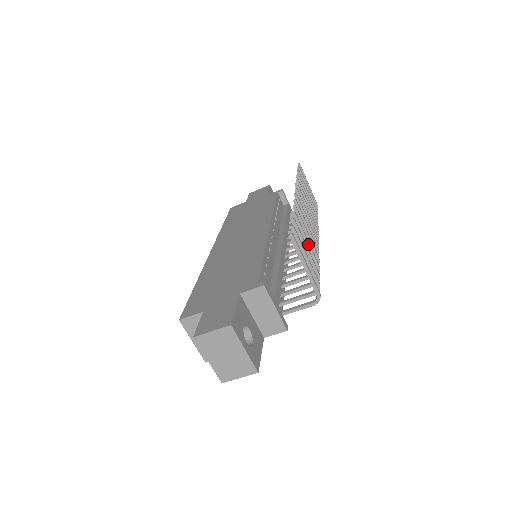
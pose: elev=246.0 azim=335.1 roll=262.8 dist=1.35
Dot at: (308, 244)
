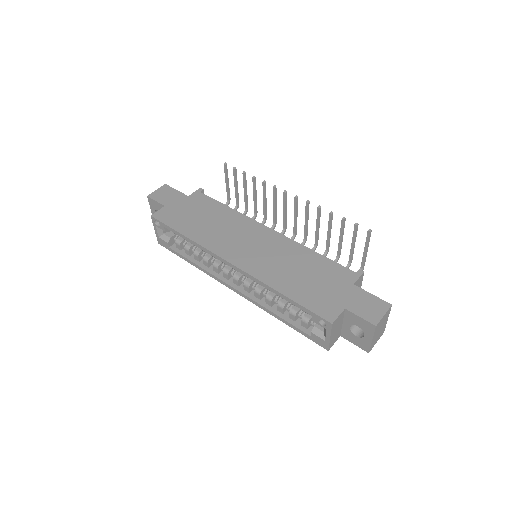
Dot at: (330, 234)
